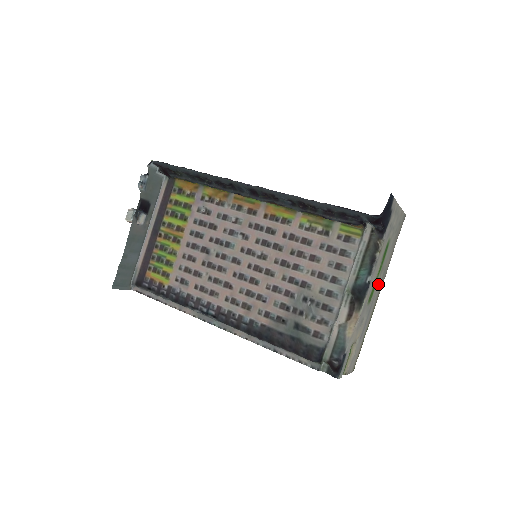
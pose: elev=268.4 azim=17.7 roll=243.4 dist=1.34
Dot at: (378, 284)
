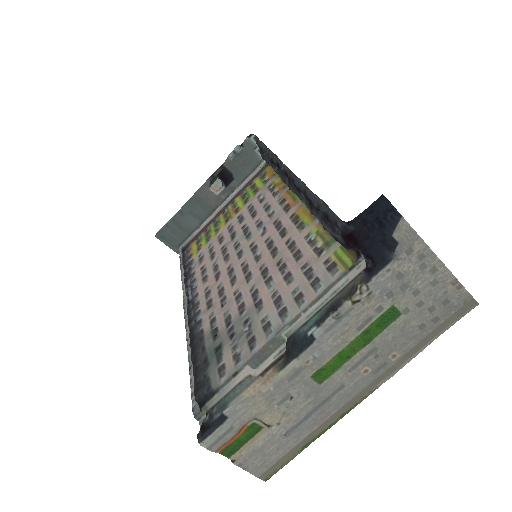
Dot at: (357, 372)
